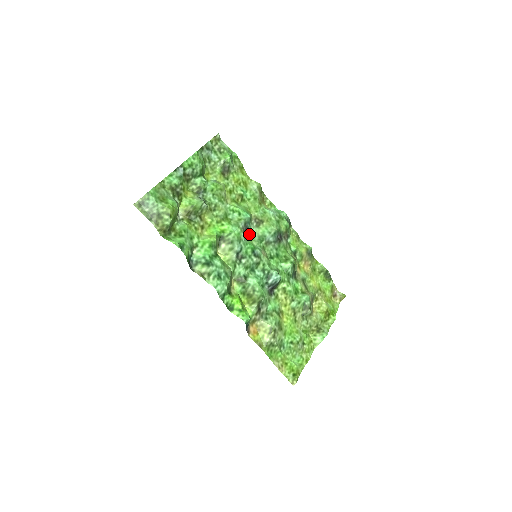
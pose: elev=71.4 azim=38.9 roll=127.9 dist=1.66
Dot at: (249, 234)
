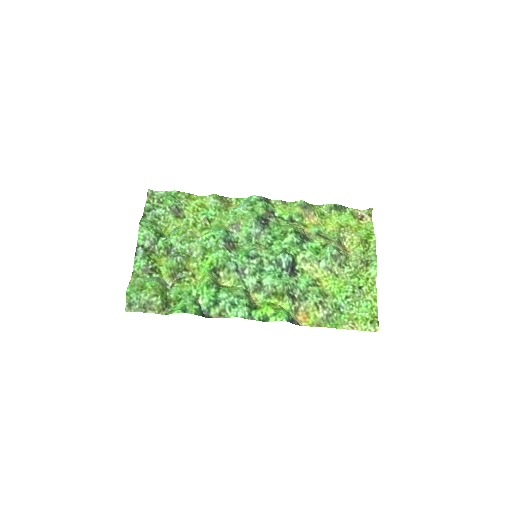
Dot at: (237, 243)
